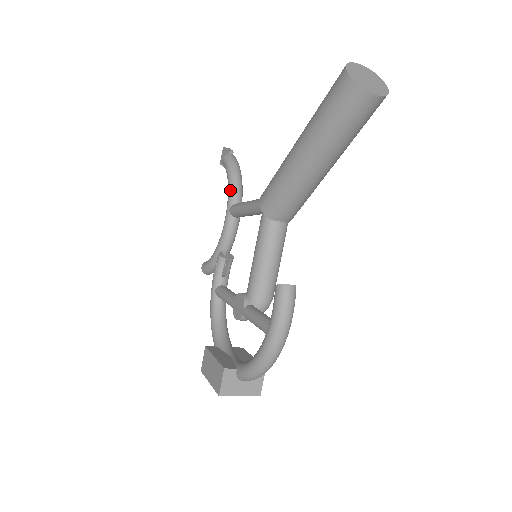
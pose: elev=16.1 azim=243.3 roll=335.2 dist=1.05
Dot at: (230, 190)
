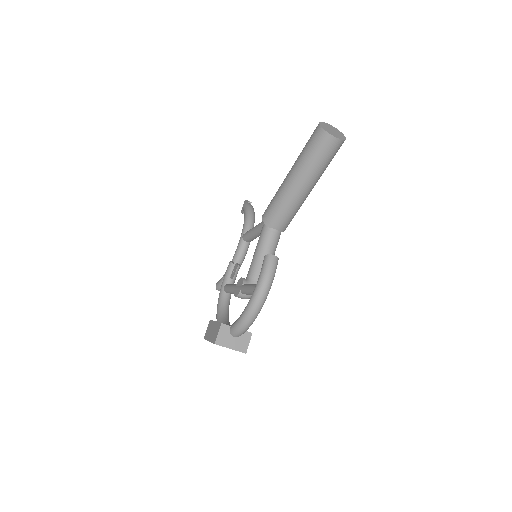
Dot at: (245, 223)
